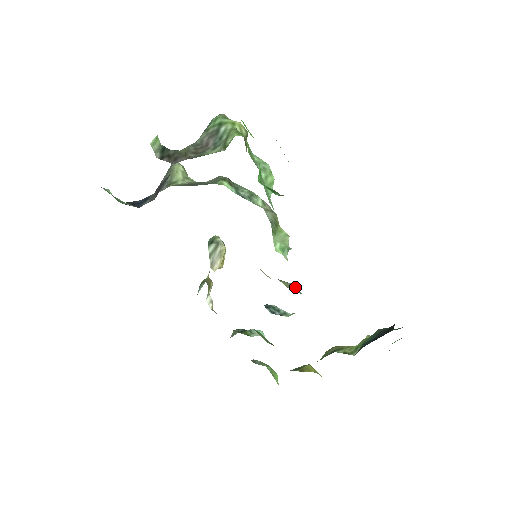
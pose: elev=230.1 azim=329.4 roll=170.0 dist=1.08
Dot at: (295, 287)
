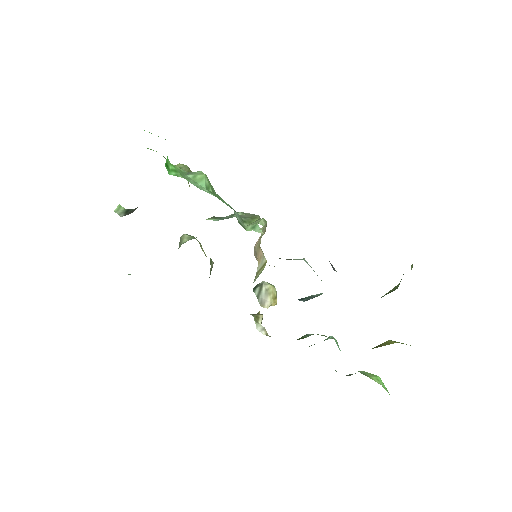
Dot at: (299, 259)
